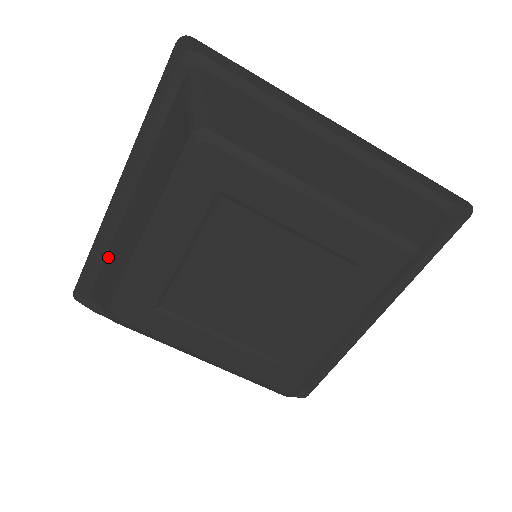
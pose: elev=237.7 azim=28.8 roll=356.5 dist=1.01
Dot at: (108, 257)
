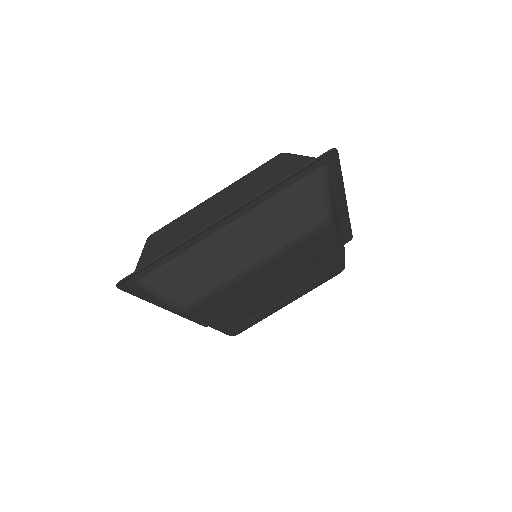
Dot at: occluded
